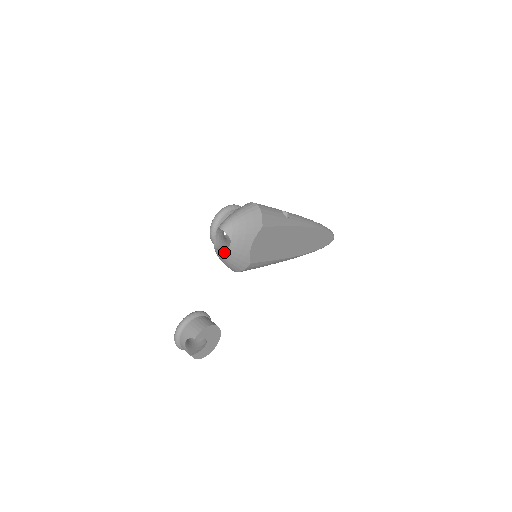
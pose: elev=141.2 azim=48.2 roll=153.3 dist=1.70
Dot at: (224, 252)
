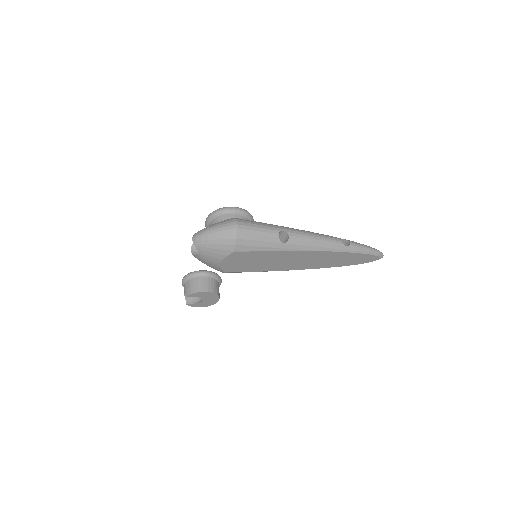
Dot at: (196, 257)
